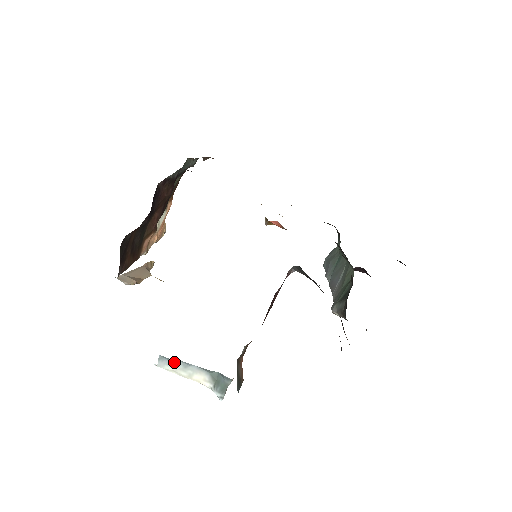
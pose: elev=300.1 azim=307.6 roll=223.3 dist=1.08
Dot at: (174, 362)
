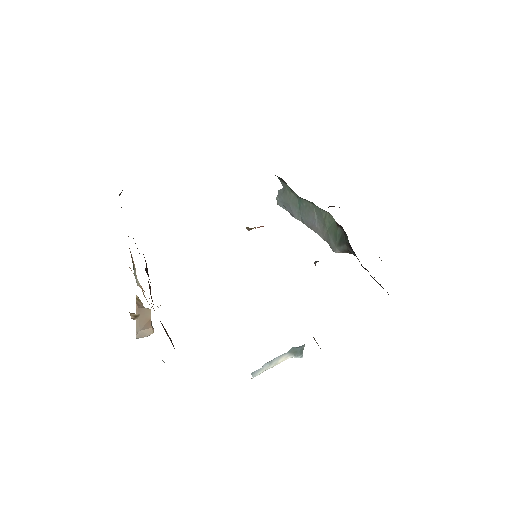
Dot at: (262, 367)
